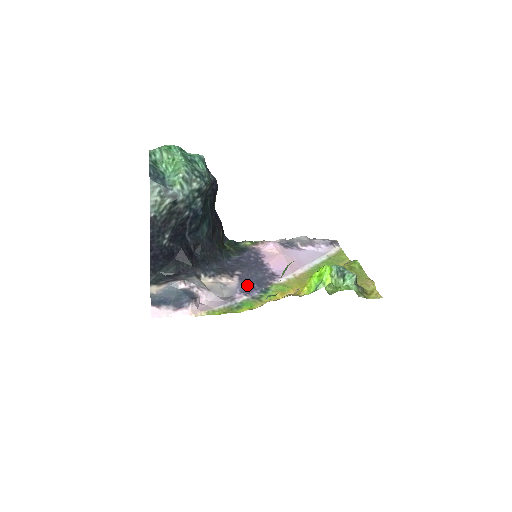
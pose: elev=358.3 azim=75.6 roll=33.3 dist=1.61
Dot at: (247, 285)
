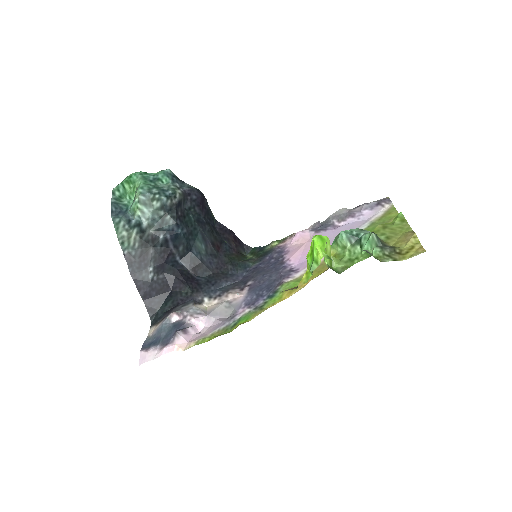
Dot at: (255, 294)
